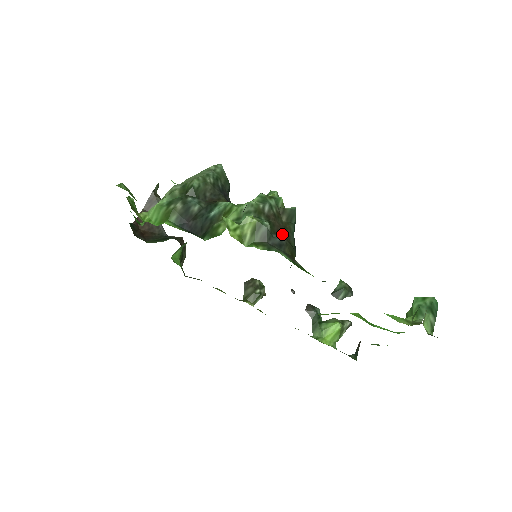
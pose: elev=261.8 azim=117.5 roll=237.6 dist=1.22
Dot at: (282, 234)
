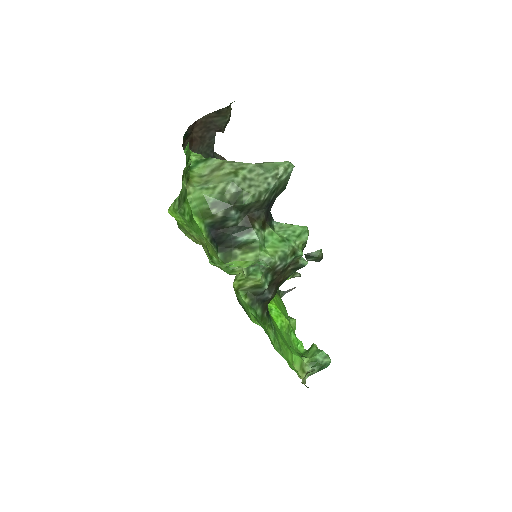
Dot at: (275, 288)
